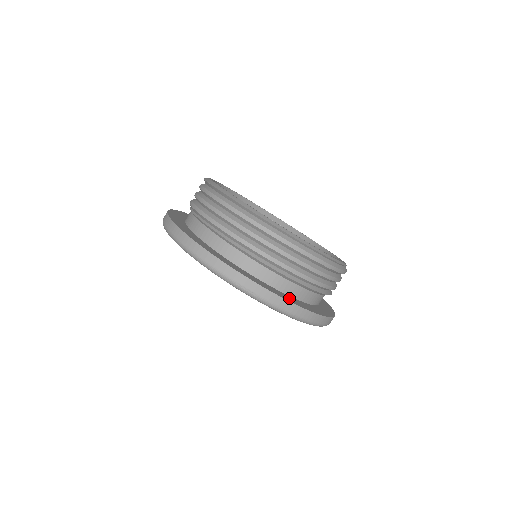
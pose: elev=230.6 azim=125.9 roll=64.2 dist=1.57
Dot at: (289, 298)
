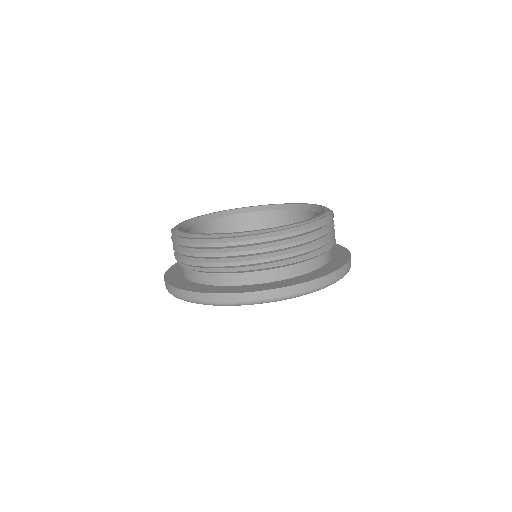
Dot at: (230, 289)
